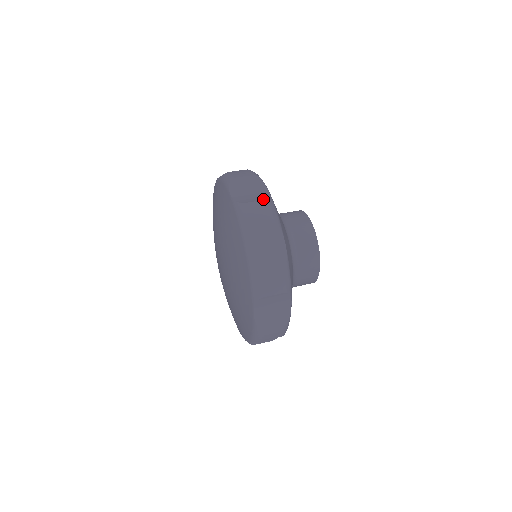
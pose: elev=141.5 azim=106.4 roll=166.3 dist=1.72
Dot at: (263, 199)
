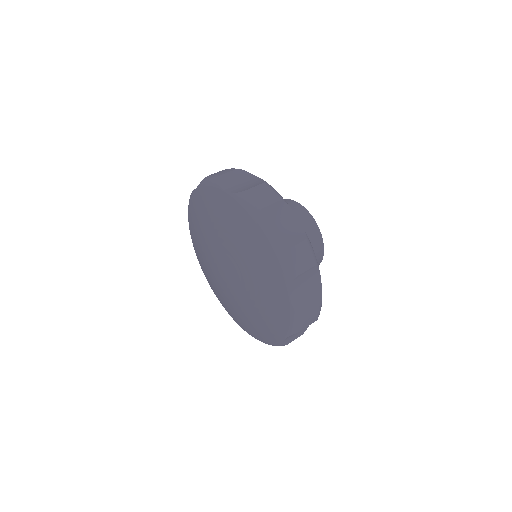
Dot at: (260, 183)
